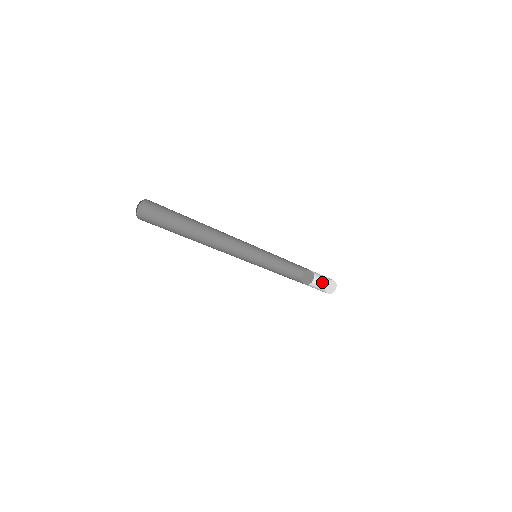
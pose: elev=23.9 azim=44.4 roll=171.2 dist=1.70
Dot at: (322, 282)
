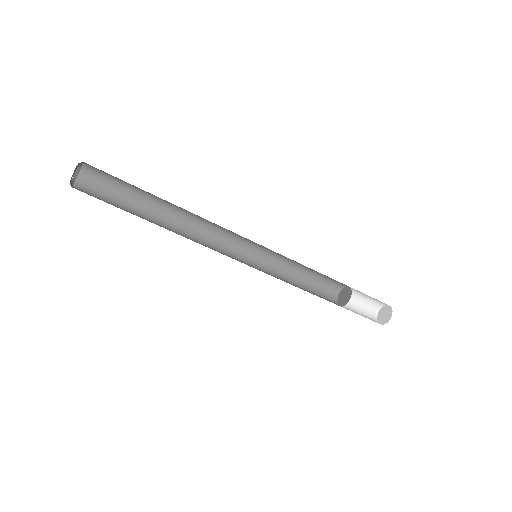
Dot at: (376, 303)
